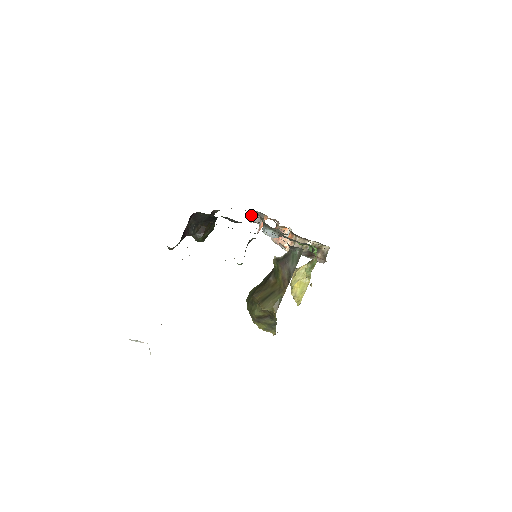
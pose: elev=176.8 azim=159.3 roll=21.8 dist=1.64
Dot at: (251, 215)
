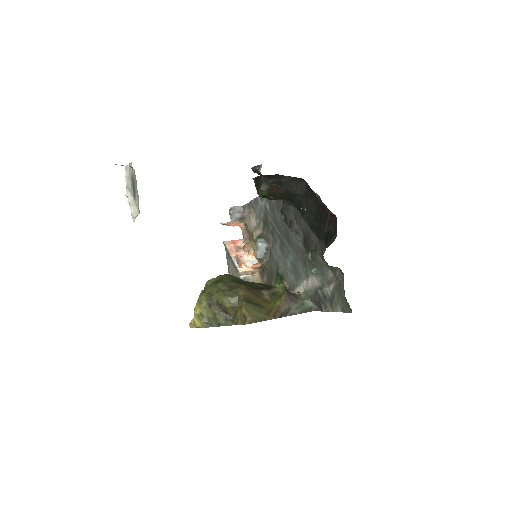
Dot at: (238, 209)
